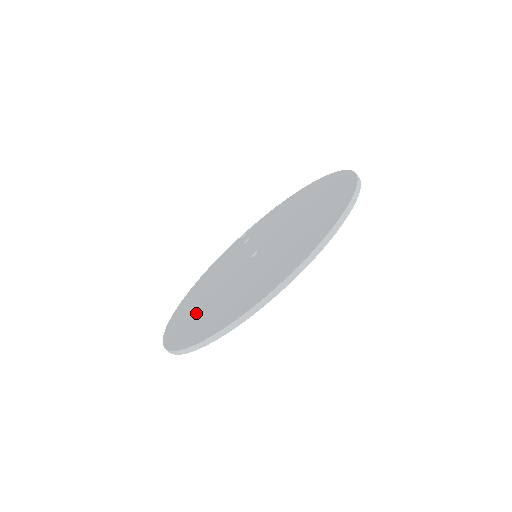
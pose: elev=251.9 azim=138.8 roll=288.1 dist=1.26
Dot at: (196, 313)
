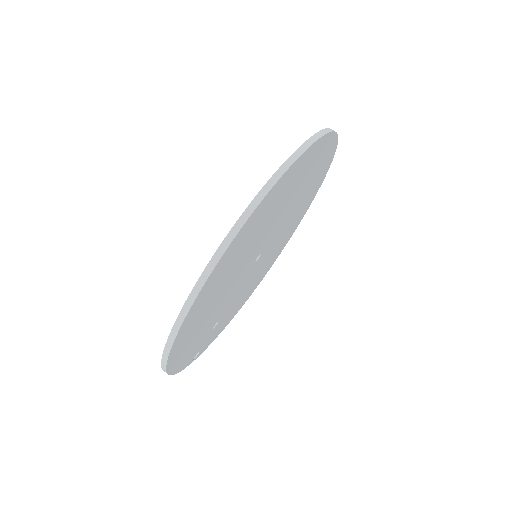
Dot at: occluded
